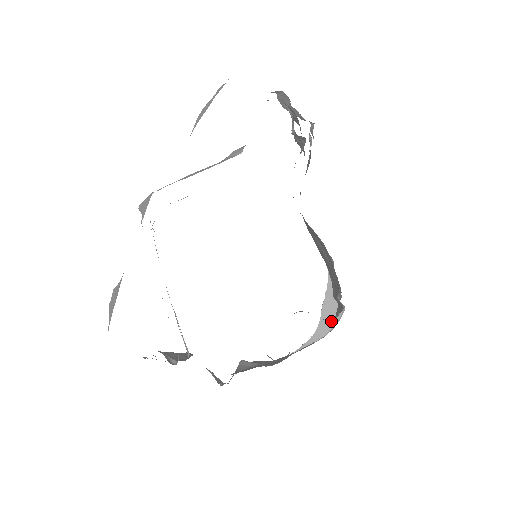
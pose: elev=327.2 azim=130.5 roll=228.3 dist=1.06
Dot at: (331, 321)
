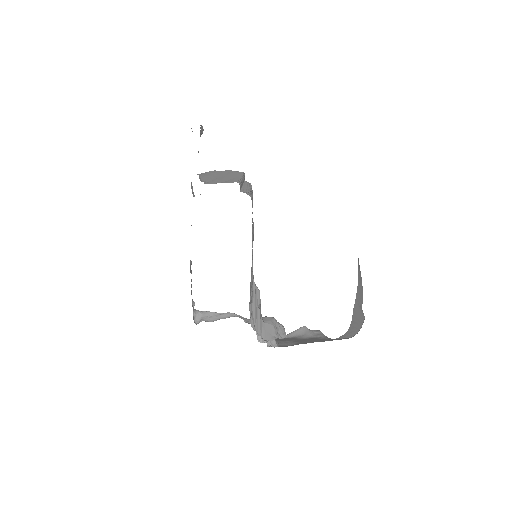
Dot at: (357, 326)
